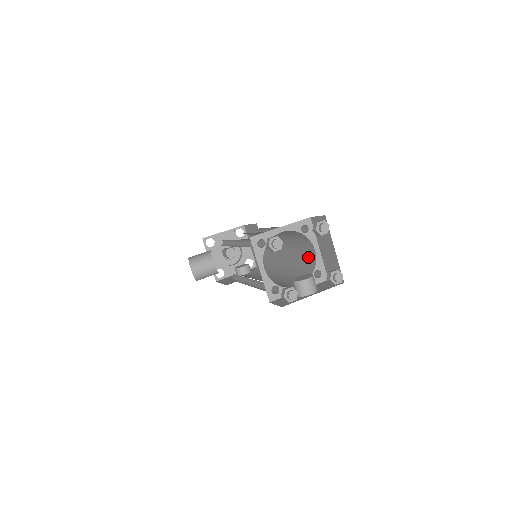
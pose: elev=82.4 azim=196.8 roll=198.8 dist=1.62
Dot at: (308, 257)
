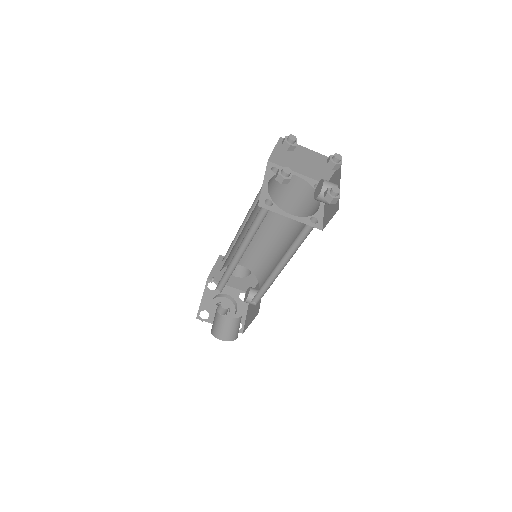
Dot at: (296, 191)
